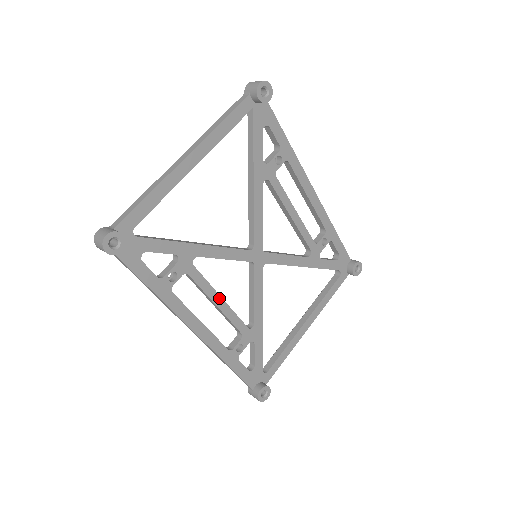
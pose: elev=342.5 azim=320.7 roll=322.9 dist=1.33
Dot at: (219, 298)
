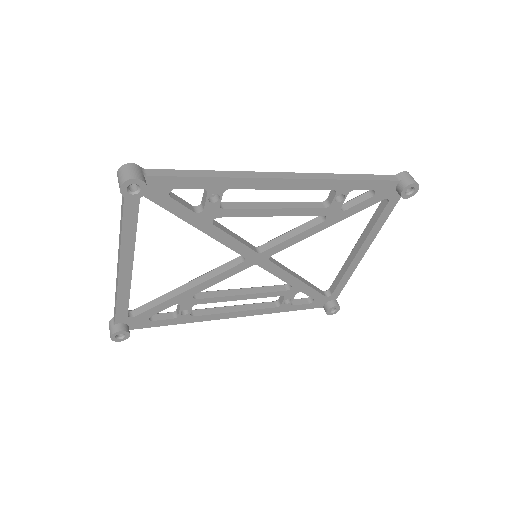
Dot at: (239, 296)
